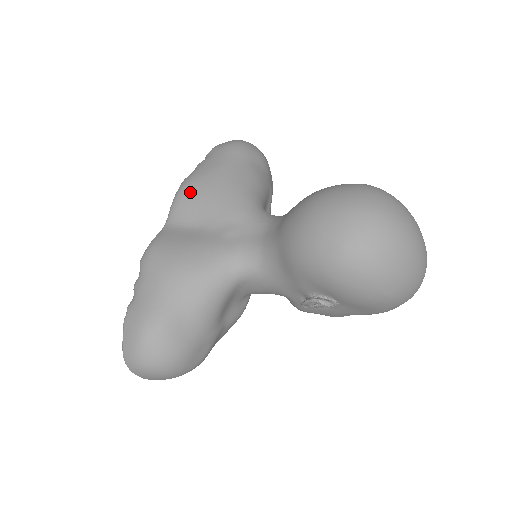
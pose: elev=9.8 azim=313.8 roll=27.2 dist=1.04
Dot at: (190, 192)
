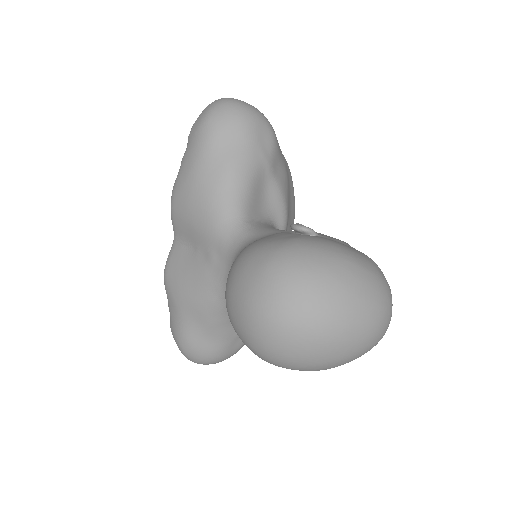
Dot at: (176, 209)
